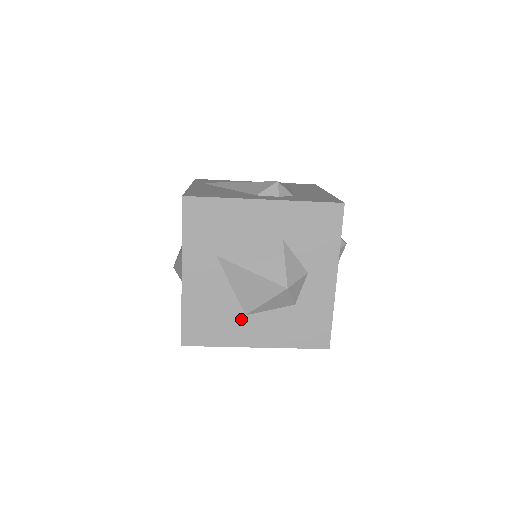
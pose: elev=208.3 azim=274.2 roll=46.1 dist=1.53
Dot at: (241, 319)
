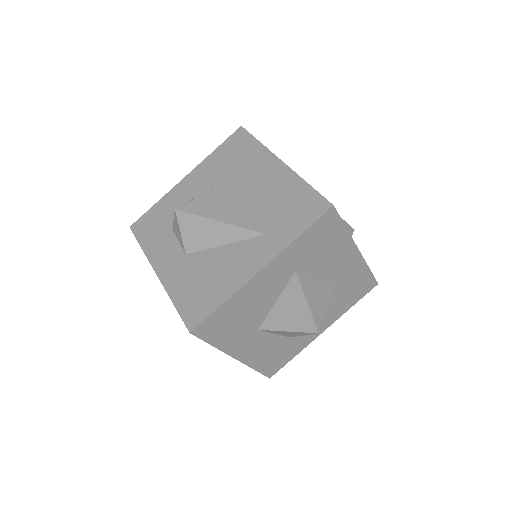
Dot at: (252, 331)
